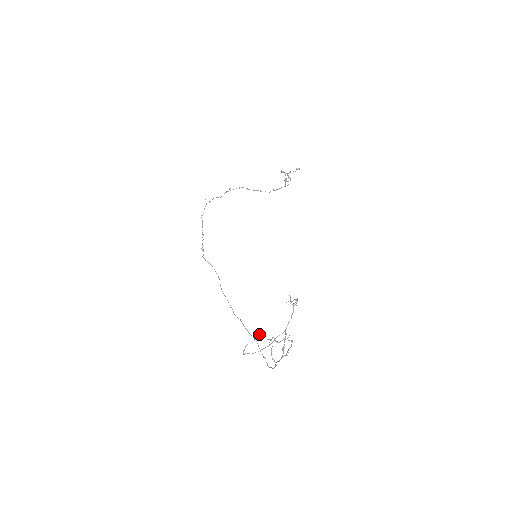
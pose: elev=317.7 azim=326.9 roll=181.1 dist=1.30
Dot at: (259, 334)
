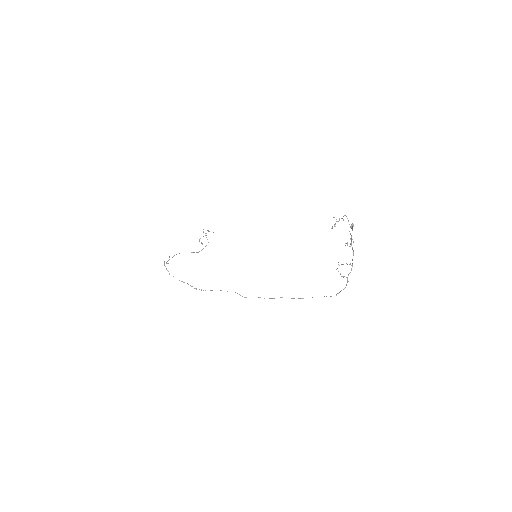
Dot at: (352, 224)
